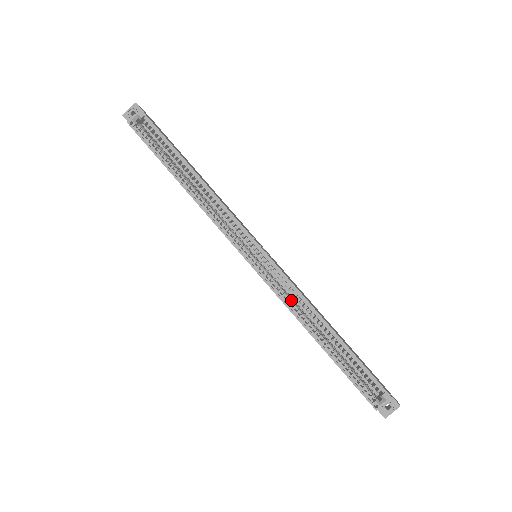
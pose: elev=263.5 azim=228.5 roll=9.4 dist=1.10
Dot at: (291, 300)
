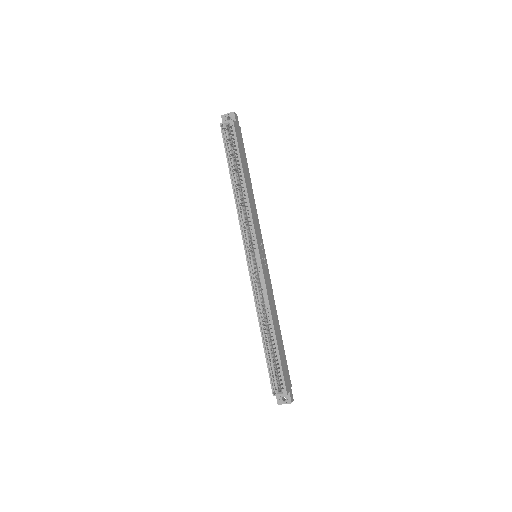
Dot at: (260, 297)
